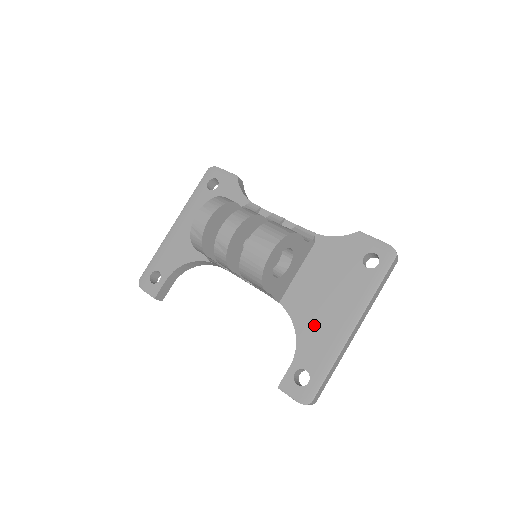
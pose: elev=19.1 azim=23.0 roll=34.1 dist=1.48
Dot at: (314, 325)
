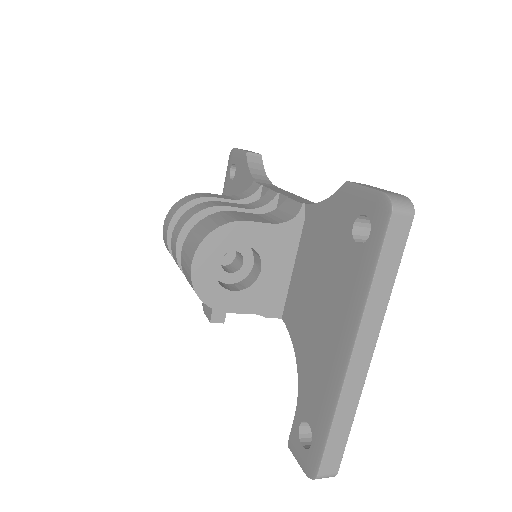
Dot at: (311, 351)
